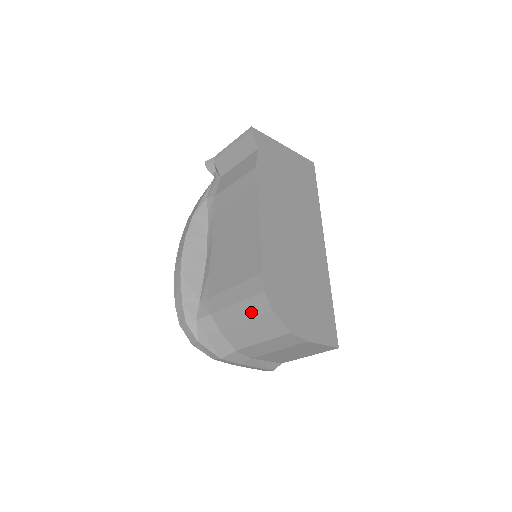
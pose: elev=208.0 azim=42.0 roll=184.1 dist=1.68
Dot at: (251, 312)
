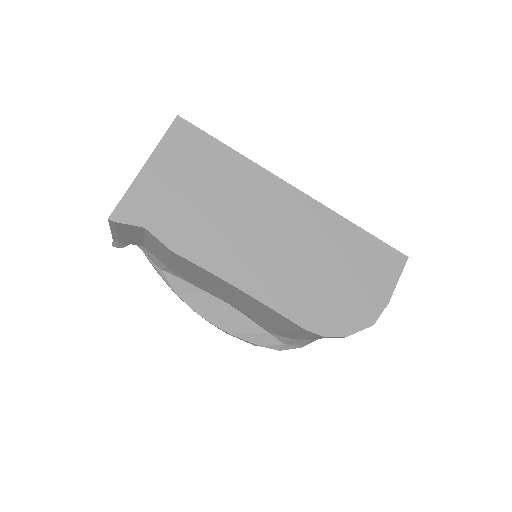
Dot at: occluded
